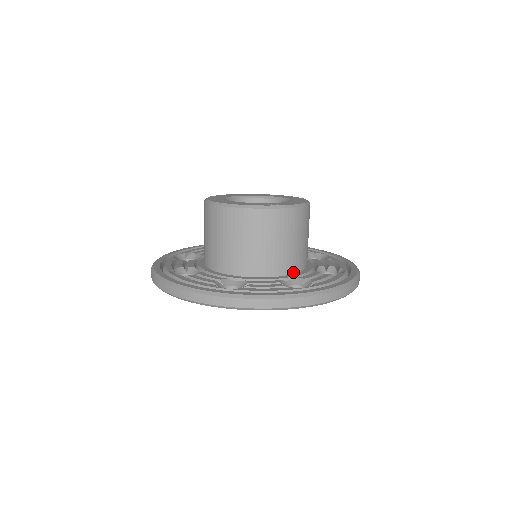
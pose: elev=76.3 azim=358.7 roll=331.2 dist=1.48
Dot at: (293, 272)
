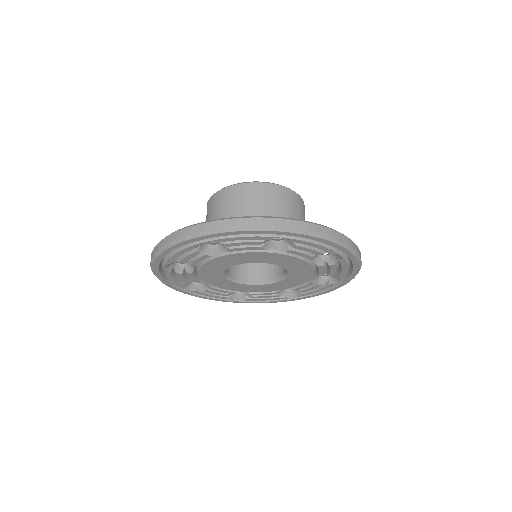
Dot at: occluded
